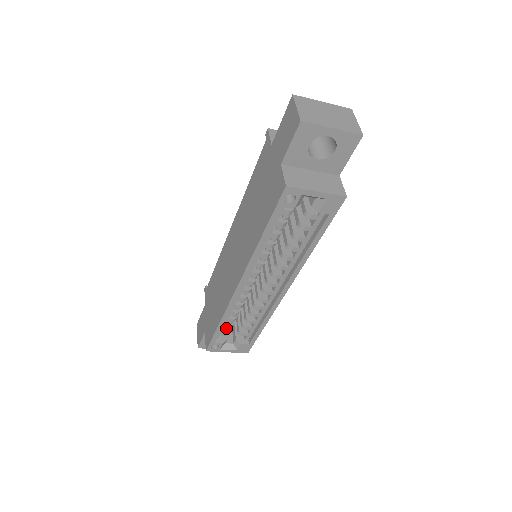
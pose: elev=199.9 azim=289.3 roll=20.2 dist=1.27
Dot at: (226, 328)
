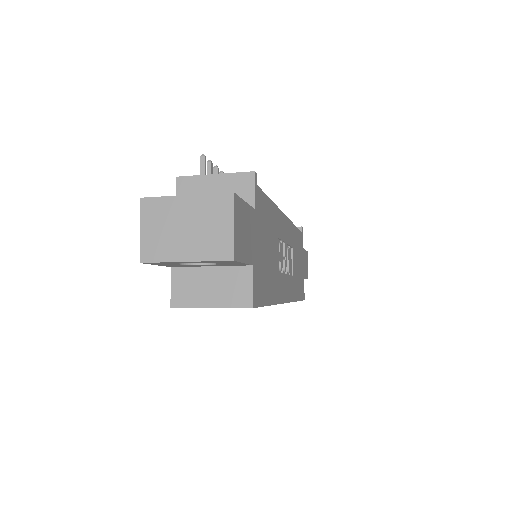
Dot at: occluded
